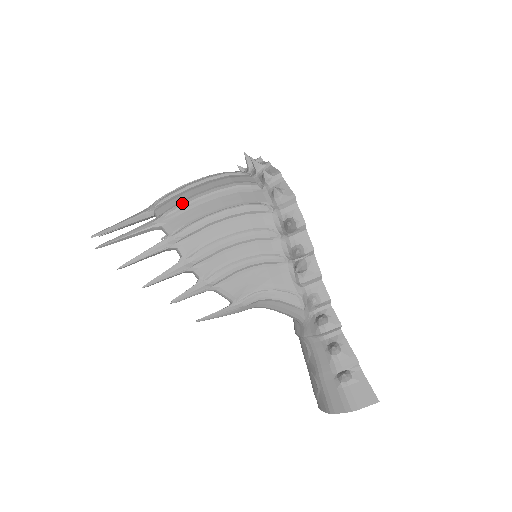
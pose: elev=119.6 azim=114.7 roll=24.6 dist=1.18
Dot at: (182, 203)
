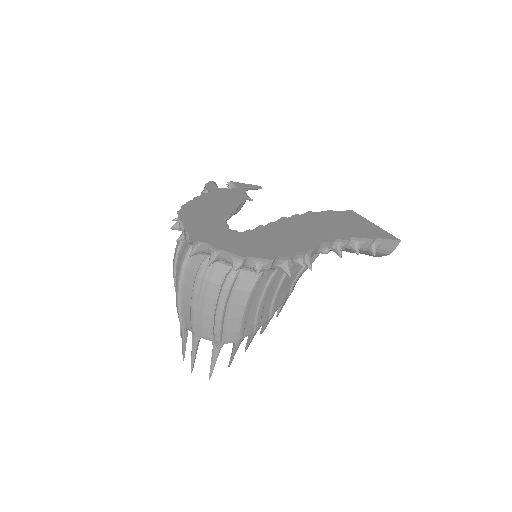
Dot at: (218, 330)
